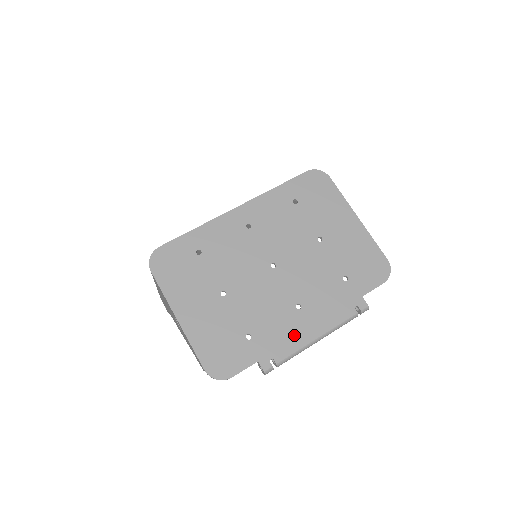
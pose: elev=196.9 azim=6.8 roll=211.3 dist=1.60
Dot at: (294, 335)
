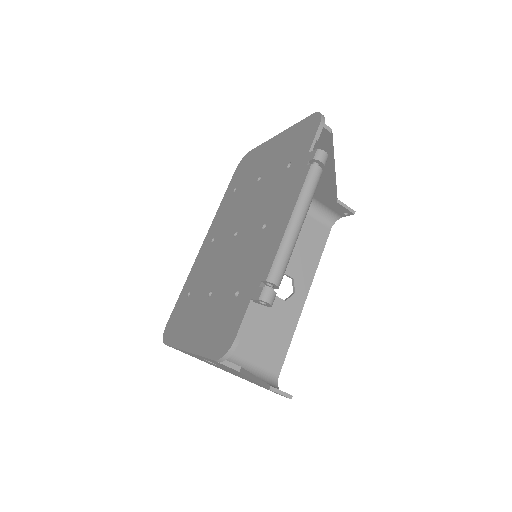
Dot at: (270, 245)
